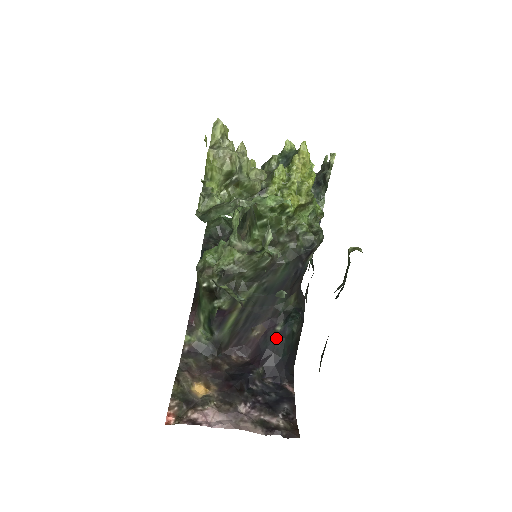
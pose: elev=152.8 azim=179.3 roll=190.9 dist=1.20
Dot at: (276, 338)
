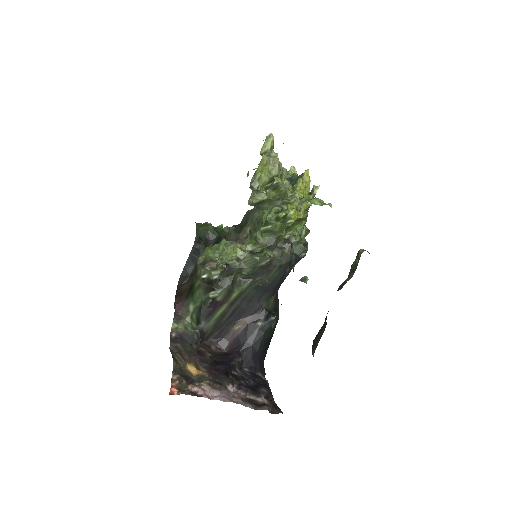
Dot at: (256, 332)
